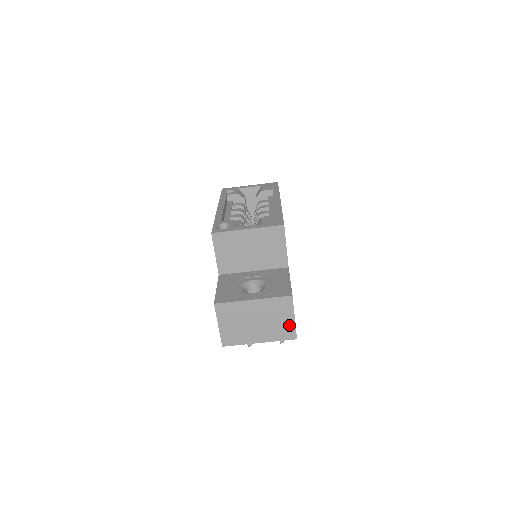
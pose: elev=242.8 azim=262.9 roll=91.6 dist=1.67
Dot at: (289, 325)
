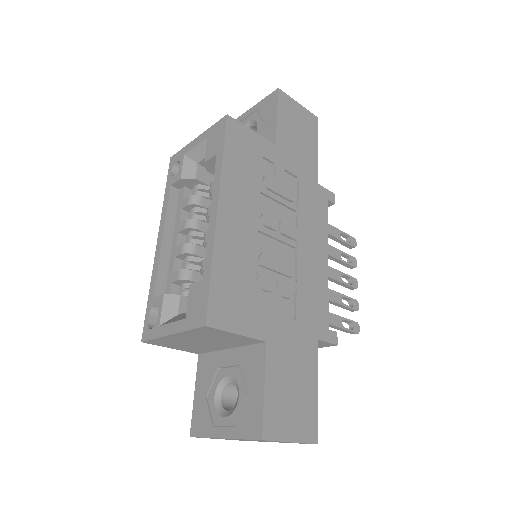
Dot at: occluded
